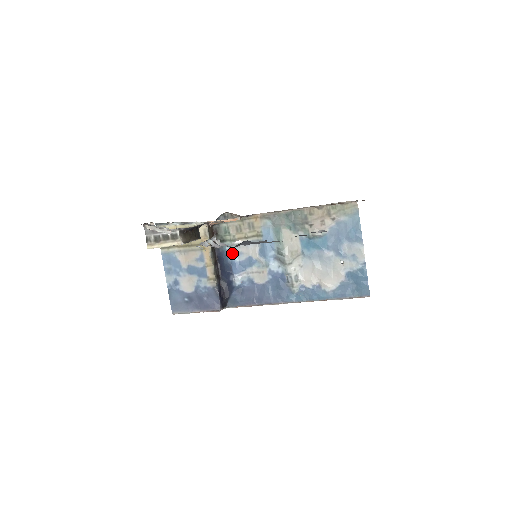
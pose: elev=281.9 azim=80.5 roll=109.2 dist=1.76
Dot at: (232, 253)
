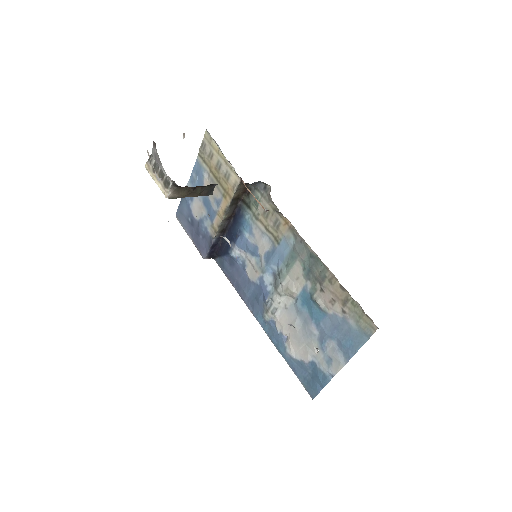
Dot at: (247, 226)
